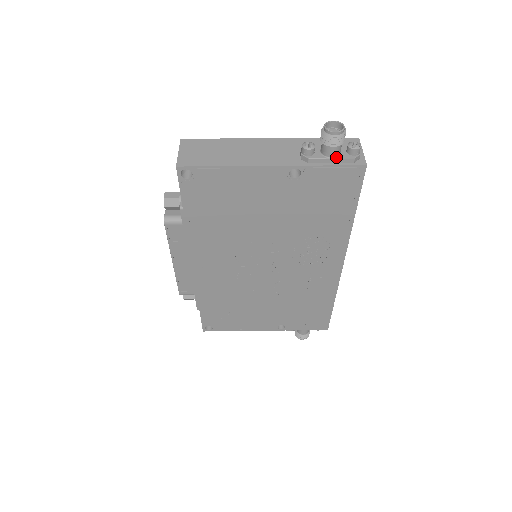
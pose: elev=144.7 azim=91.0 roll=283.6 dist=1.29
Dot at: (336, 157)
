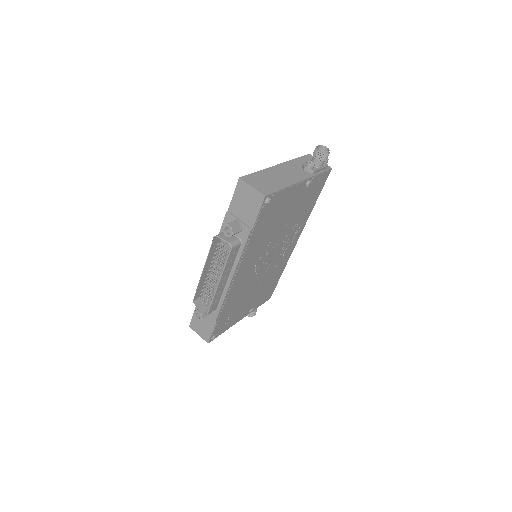
Dot at: (322, 167)
